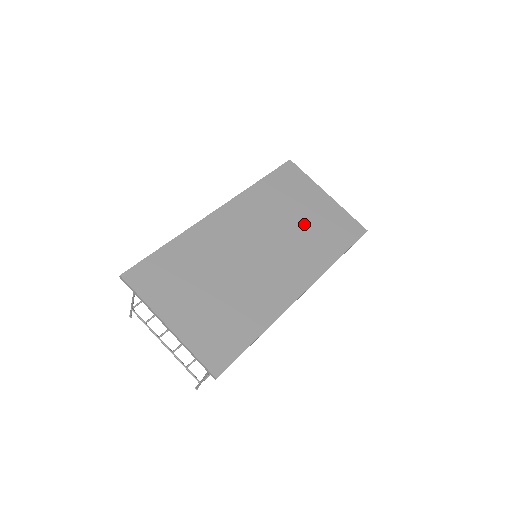
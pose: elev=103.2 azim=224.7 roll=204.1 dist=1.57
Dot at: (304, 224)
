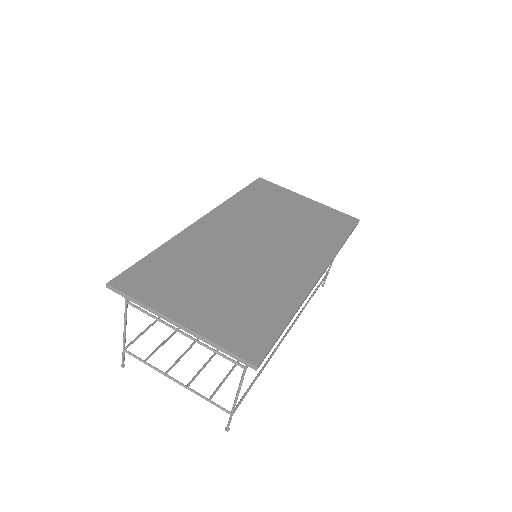
Dot at: (295, 221)
